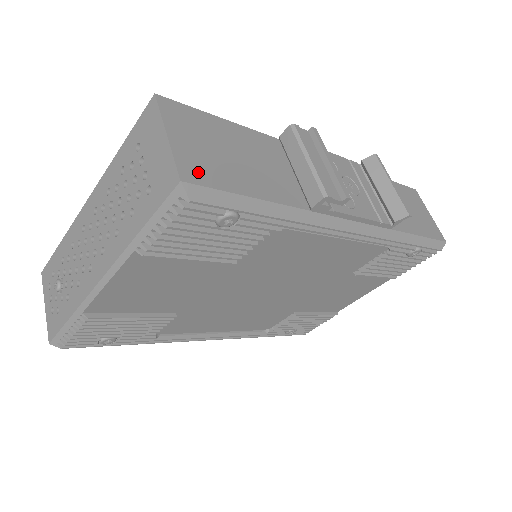
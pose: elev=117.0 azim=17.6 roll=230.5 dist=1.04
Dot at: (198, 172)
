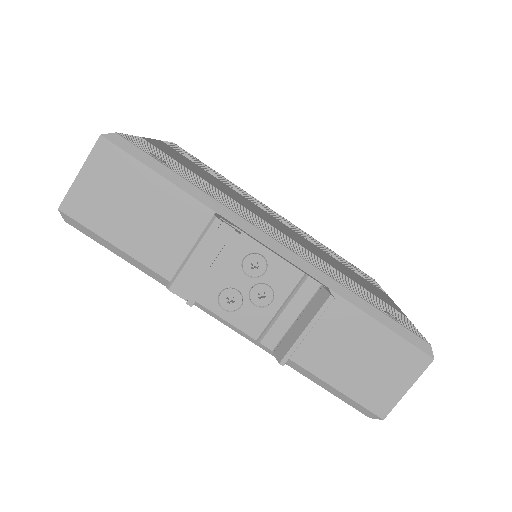
Dot at: (80, 209)
